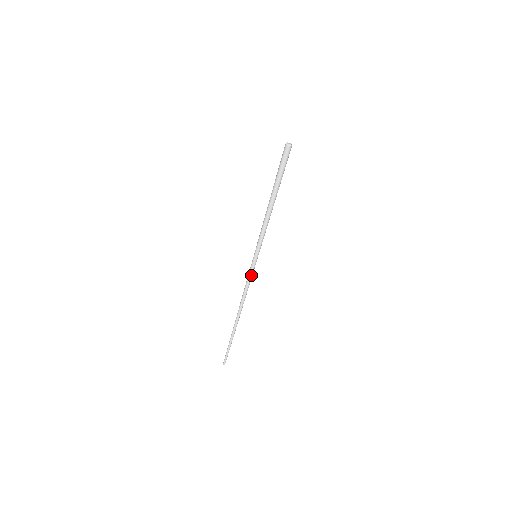
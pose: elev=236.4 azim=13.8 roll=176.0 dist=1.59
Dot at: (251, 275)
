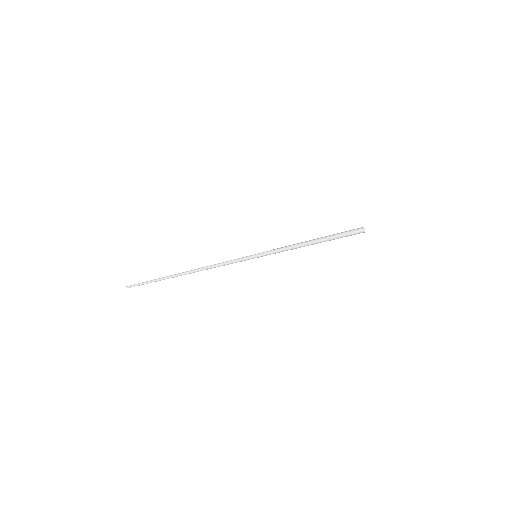
Dot at: (236, 261)
